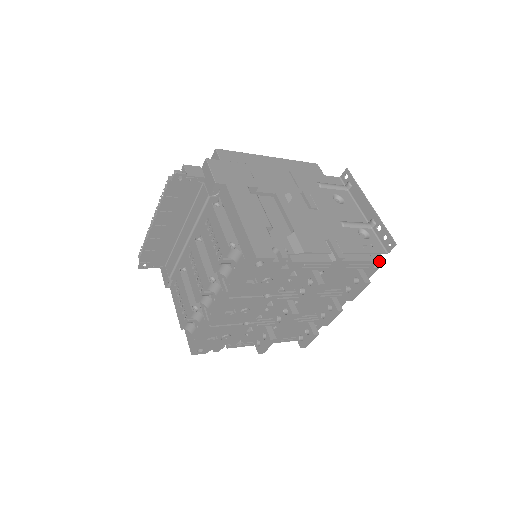
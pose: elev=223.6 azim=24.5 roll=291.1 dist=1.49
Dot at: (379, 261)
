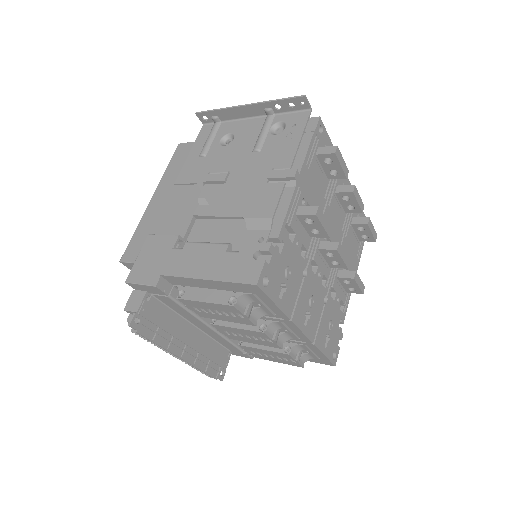
Dot at: (316, 124)
